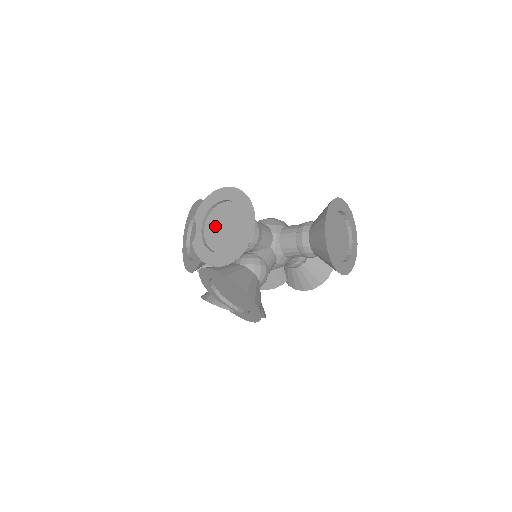
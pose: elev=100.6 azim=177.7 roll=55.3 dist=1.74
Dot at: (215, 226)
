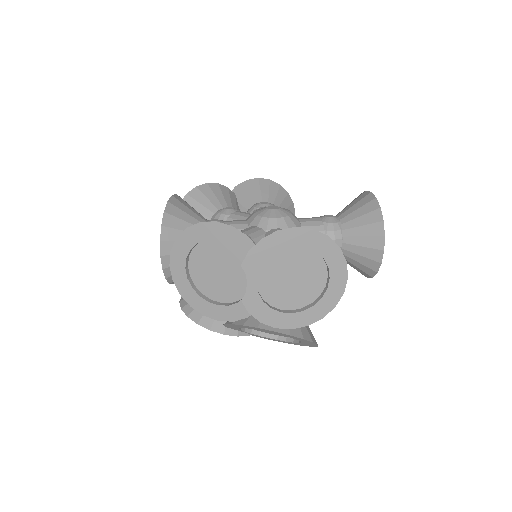
Dot at: (276, 276)
